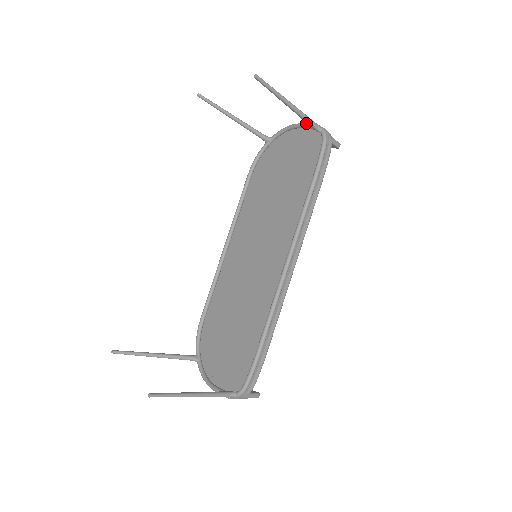
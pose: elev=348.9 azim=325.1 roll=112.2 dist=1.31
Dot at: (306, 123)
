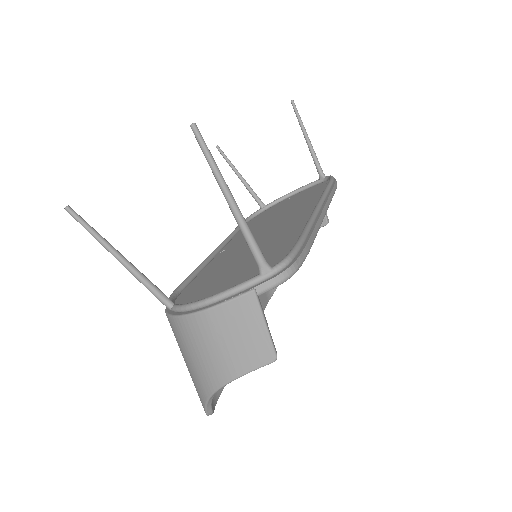
Dot at: (306, 185)
